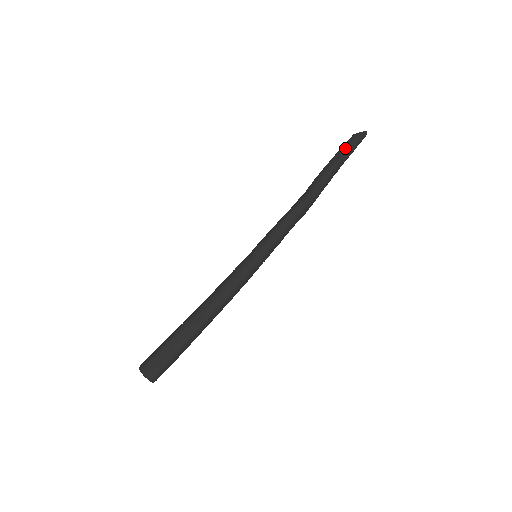
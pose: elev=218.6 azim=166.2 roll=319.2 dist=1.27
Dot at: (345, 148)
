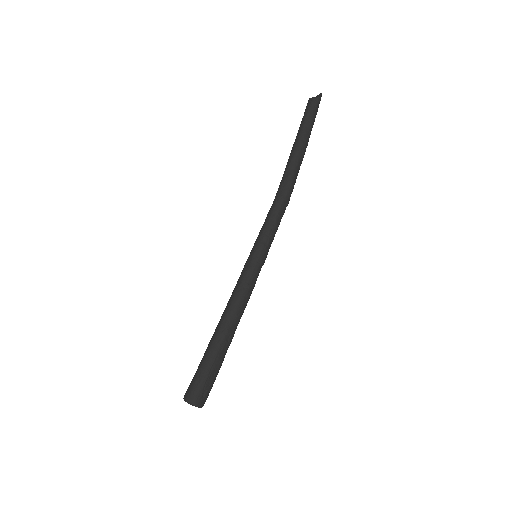
Dot at: (311, 119)
